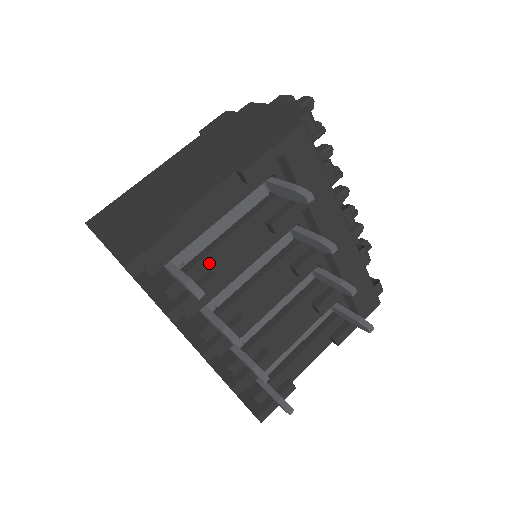
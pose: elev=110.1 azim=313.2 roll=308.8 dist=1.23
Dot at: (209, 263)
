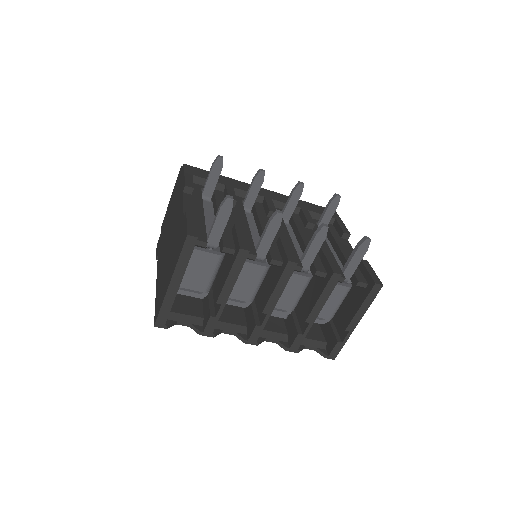
Dot at: (227, 228)
